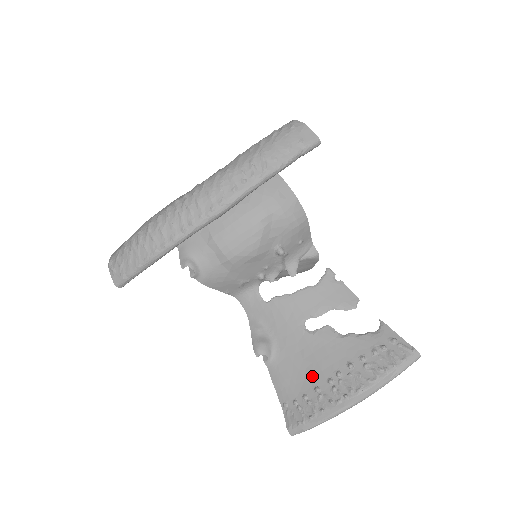
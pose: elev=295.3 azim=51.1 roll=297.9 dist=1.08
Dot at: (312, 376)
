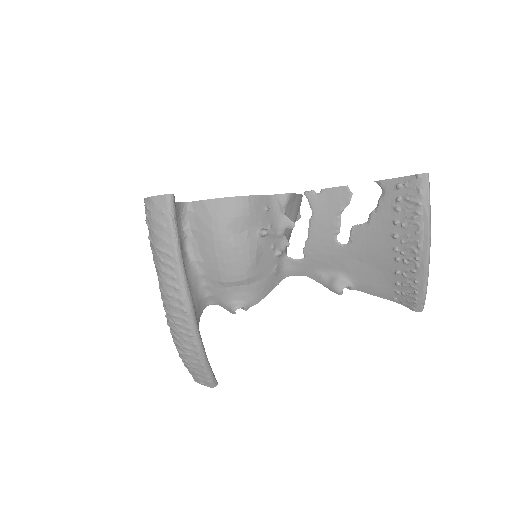
Dot at: (384, 268)
